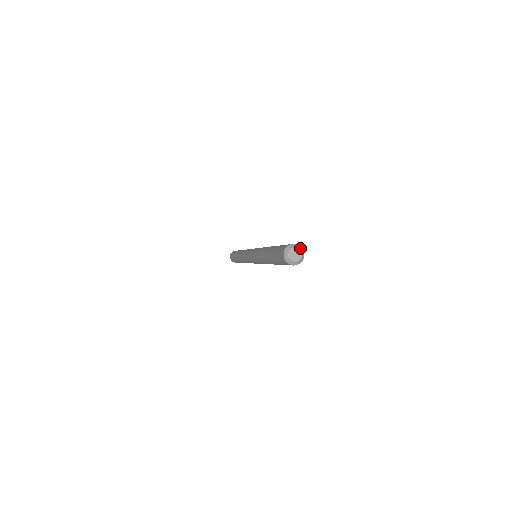
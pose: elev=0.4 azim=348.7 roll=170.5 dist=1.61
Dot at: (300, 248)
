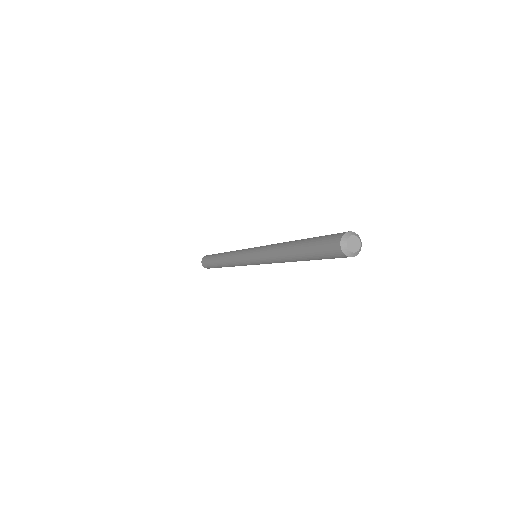
Dot at: (350, 234)
